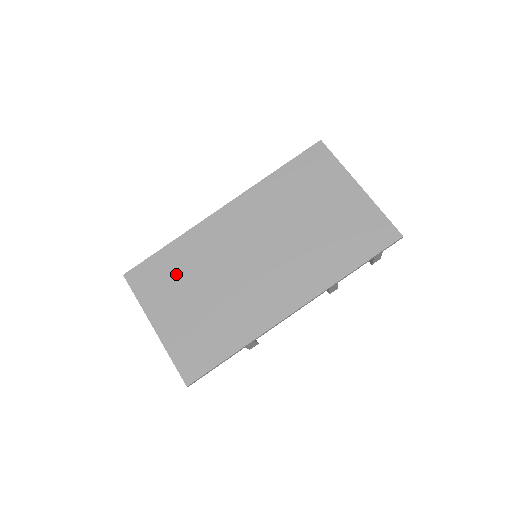
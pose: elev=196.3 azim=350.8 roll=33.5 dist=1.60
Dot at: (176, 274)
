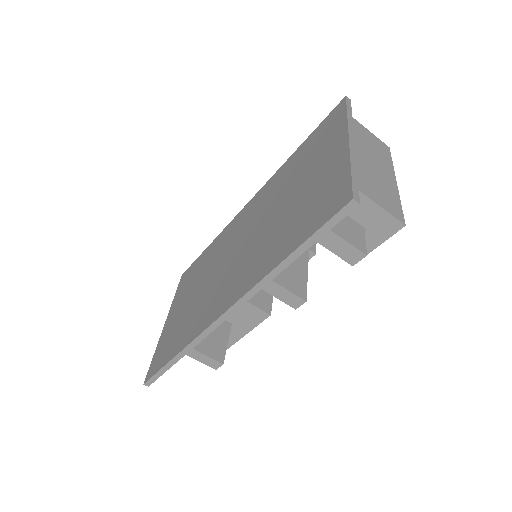
Dot at: (197, 273)
